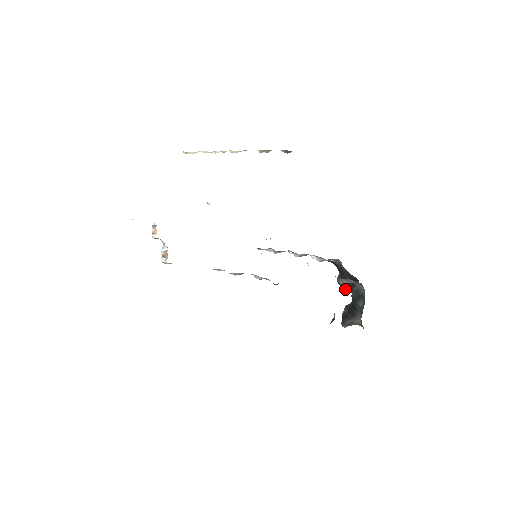
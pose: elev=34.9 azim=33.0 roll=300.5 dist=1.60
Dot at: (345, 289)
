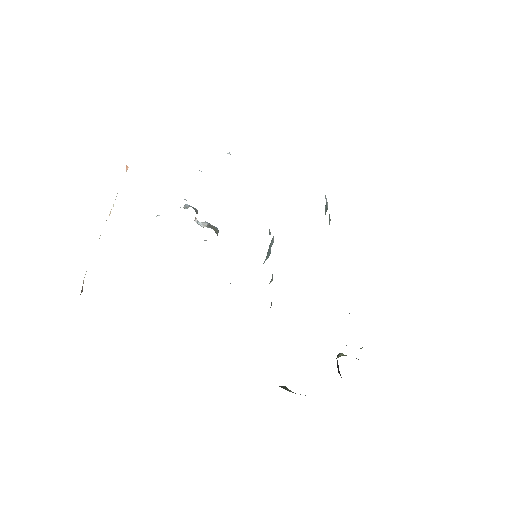
Dot at: occluded
